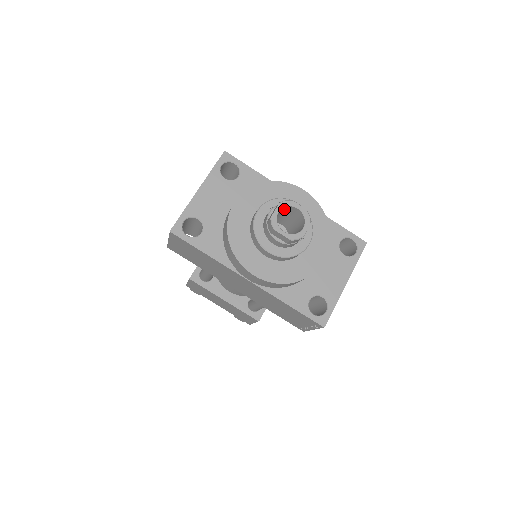
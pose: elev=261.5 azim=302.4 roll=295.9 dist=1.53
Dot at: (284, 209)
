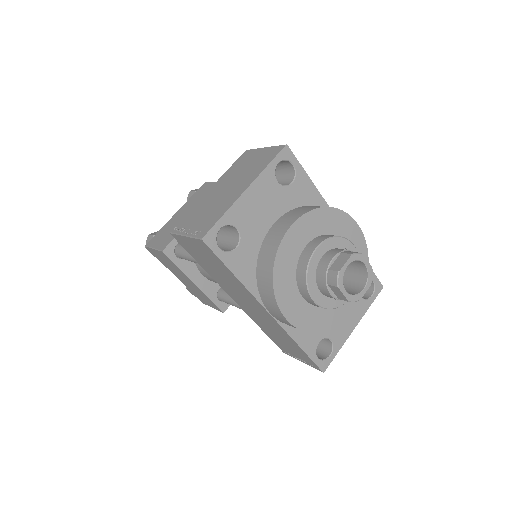
Dot at: occluded
